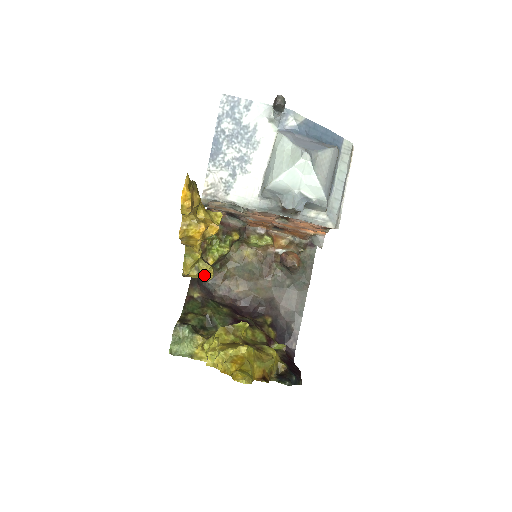
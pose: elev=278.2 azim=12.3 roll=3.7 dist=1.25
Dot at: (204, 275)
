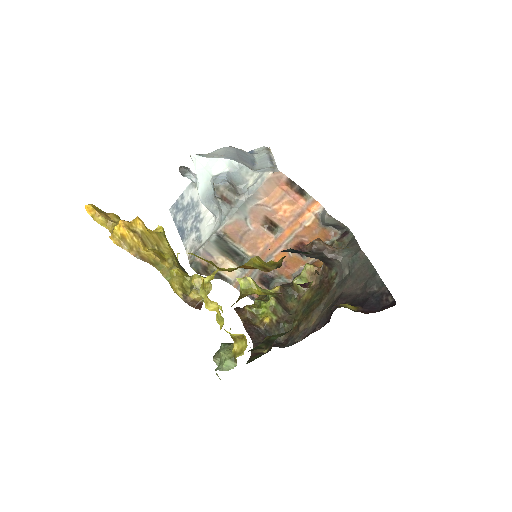
Dot at: occluded
